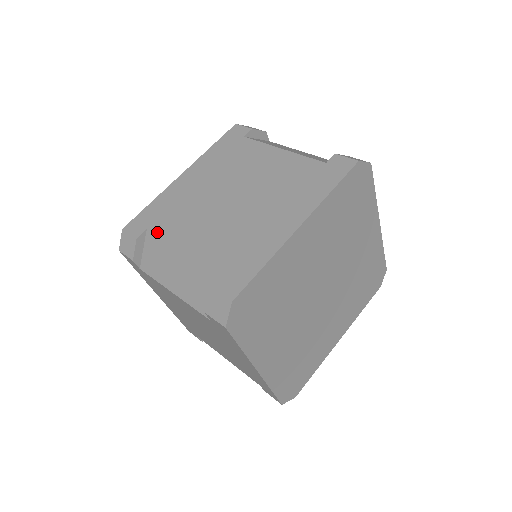
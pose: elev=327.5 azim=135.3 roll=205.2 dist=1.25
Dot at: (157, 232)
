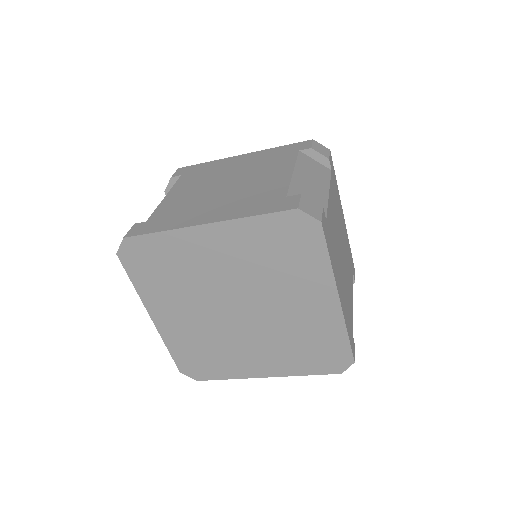
Dot at: (179, 180)
